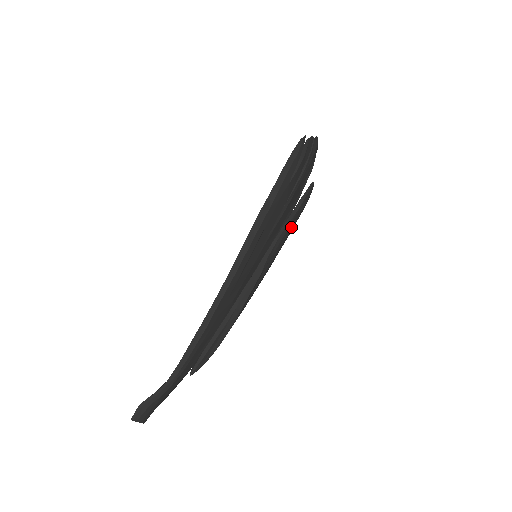
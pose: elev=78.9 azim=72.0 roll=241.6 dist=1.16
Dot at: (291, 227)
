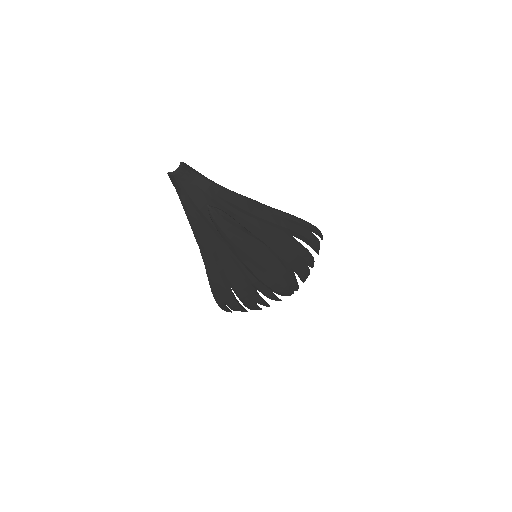
Dot at: (280, 270)
